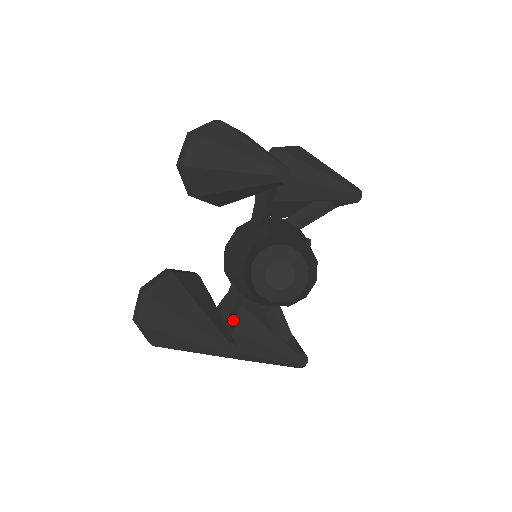
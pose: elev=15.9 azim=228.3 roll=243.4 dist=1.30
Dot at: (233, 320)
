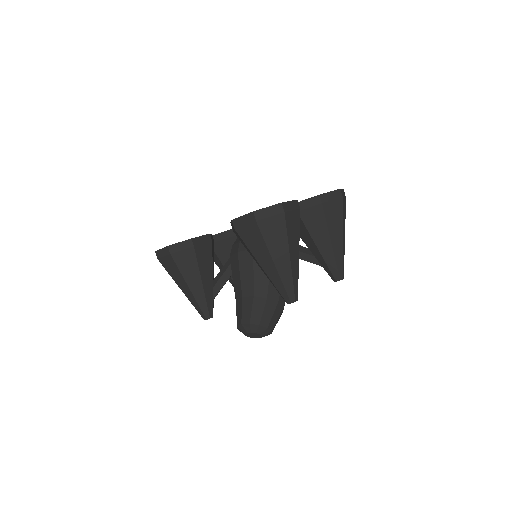
Dot at: occluded
